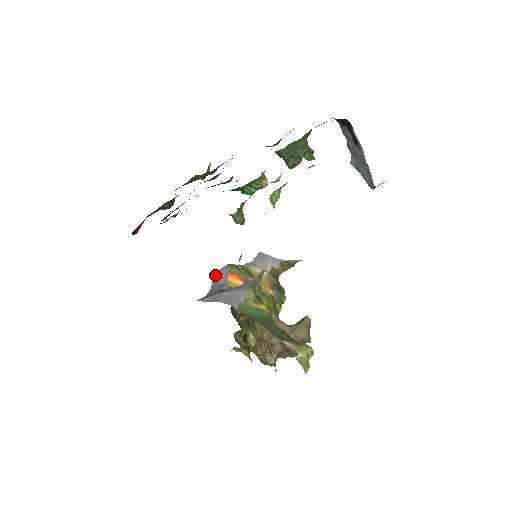
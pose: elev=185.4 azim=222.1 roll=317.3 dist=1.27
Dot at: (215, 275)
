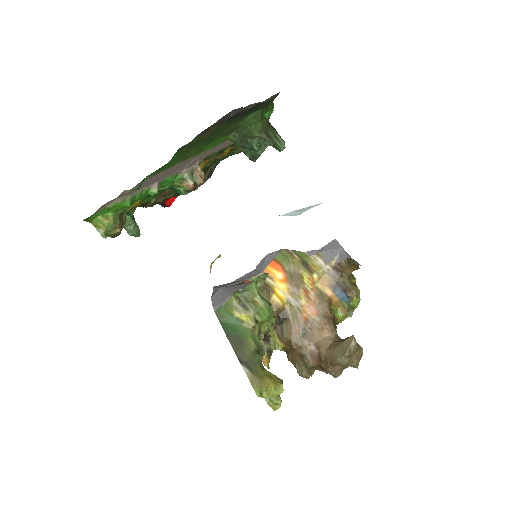
Dot at: (262, 259)
